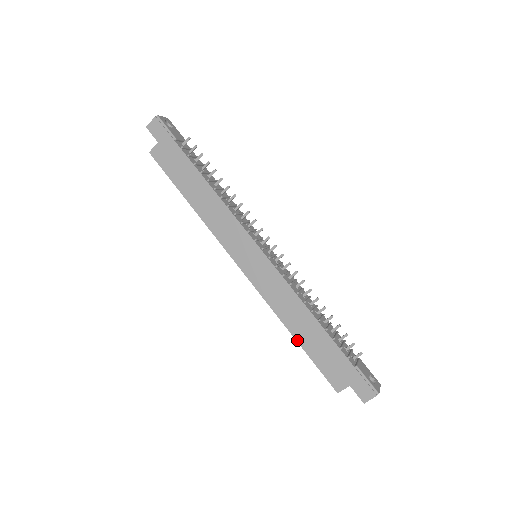
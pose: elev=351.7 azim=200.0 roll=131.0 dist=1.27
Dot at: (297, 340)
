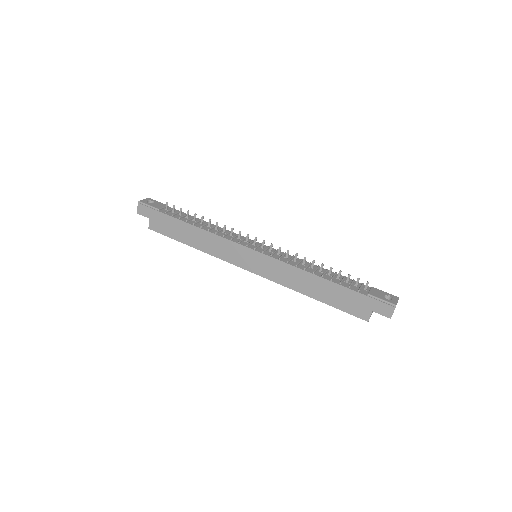
Dot at: (317, 299)
